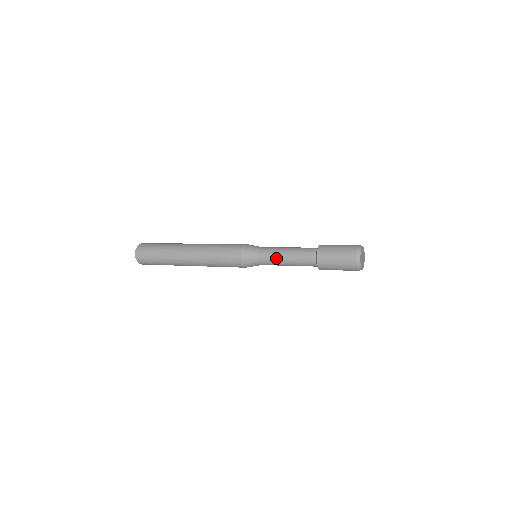
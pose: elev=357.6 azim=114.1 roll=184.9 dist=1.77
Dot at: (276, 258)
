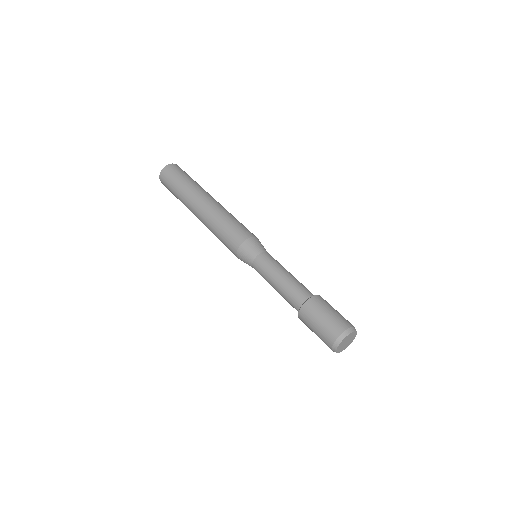
Dot at: (267, 281)
